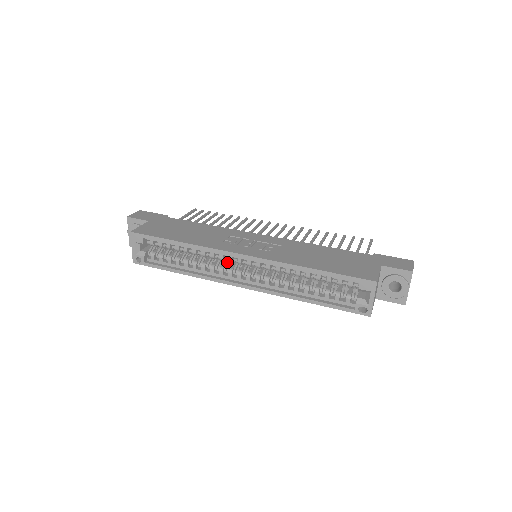
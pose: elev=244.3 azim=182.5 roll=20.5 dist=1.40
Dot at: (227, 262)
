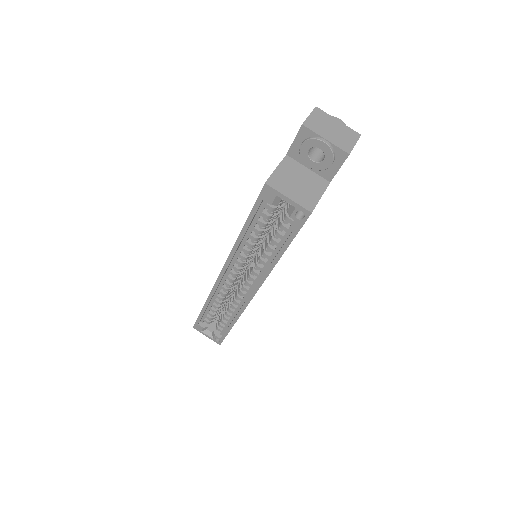
Dot at: (238, 286)
